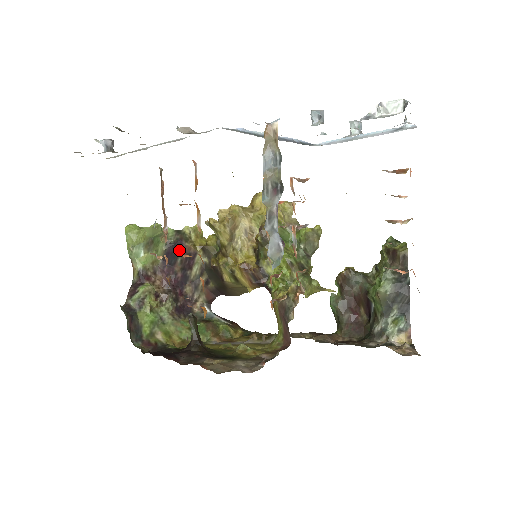
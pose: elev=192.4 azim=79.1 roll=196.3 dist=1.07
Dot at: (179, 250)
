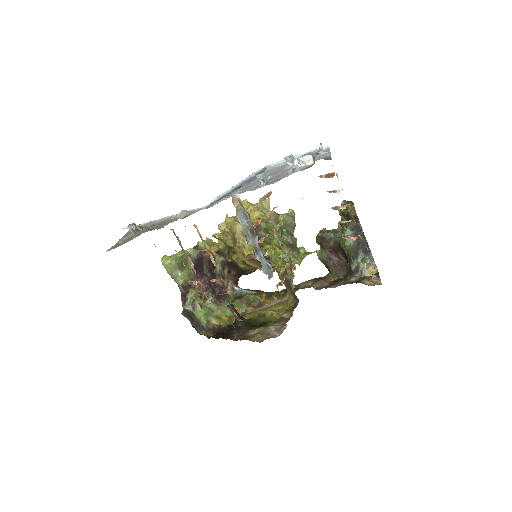
Dot at: (202, 261)
